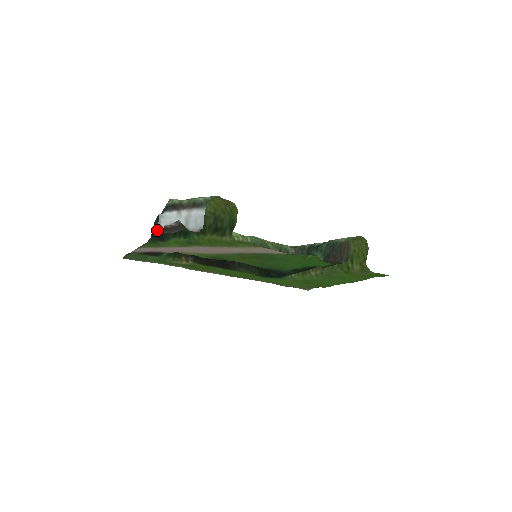
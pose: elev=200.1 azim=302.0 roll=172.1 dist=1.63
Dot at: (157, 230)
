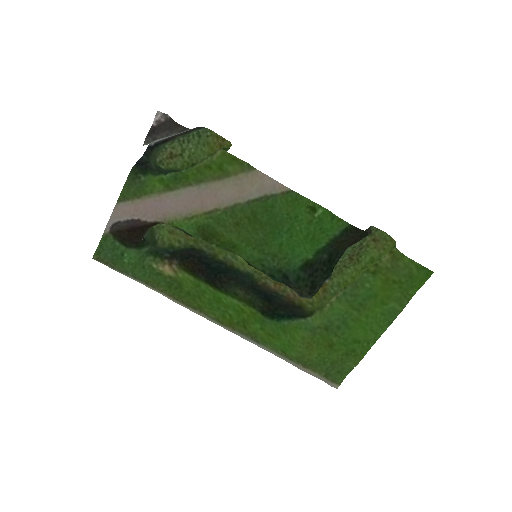
Dot at: (143, 162)
